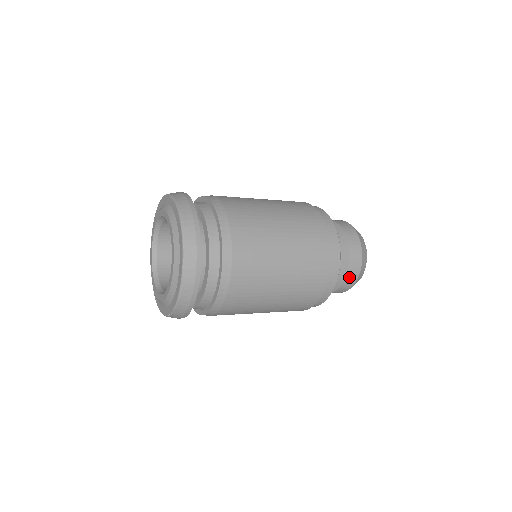
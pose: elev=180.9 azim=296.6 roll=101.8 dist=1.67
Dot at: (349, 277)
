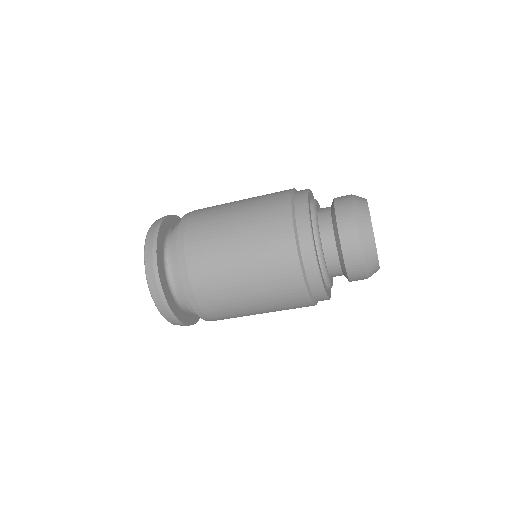
Dot at: (340, 204)
